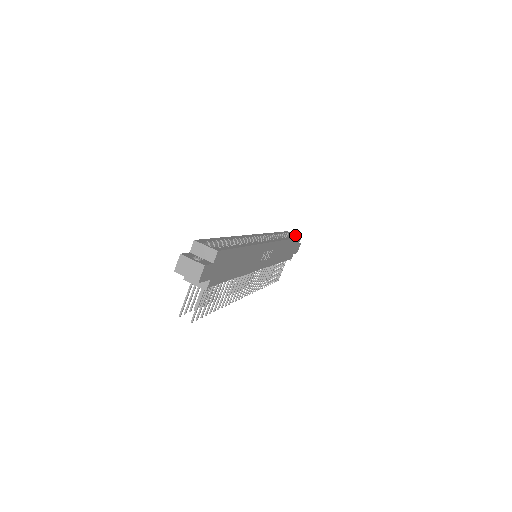
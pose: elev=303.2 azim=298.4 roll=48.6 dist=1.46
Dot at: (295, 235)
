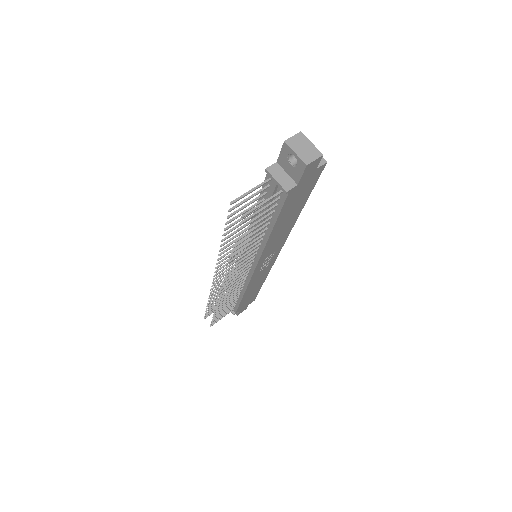
Dot at: occluded
